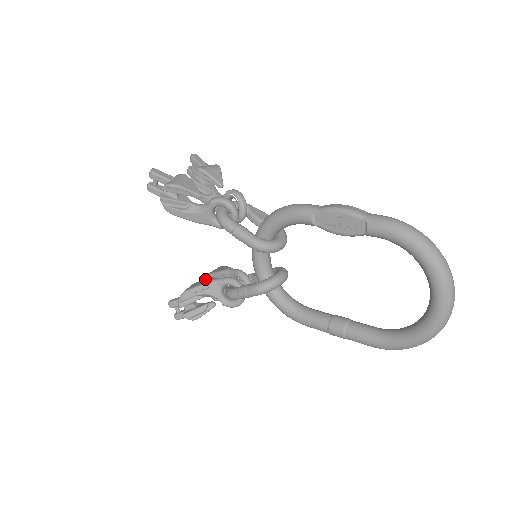
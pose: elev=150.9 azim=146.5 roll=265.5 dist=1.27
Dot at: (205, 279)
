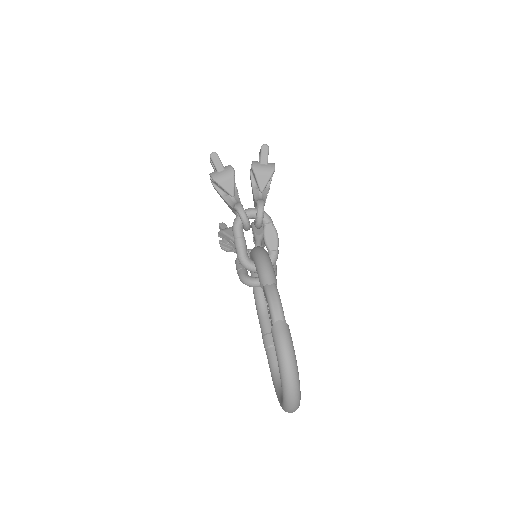
Dot at: (251, 225)
